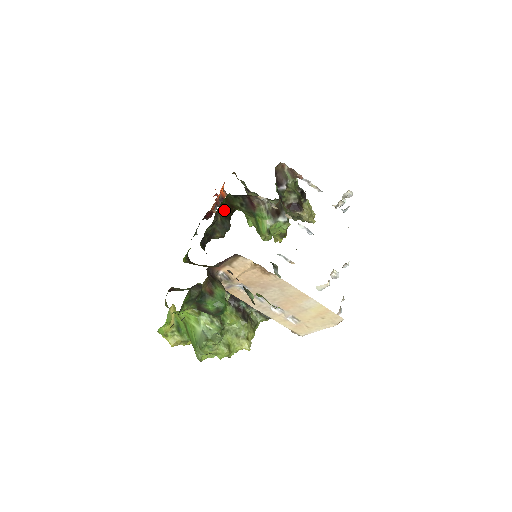
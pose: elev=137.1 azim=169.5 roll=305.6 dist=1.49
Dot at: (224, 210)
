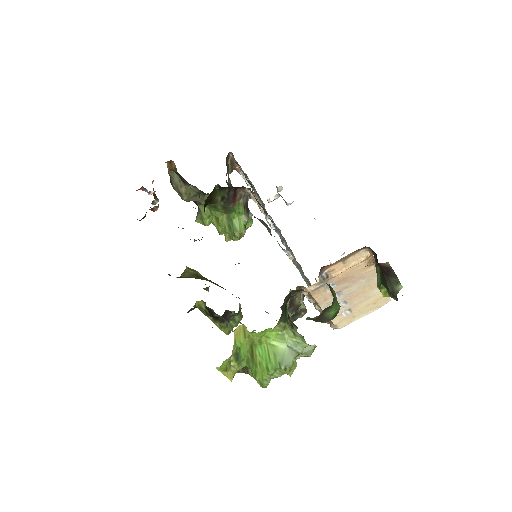
Dot at: (204, 205)
